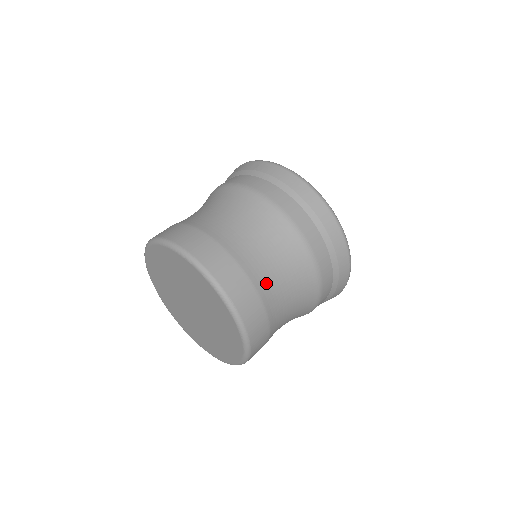
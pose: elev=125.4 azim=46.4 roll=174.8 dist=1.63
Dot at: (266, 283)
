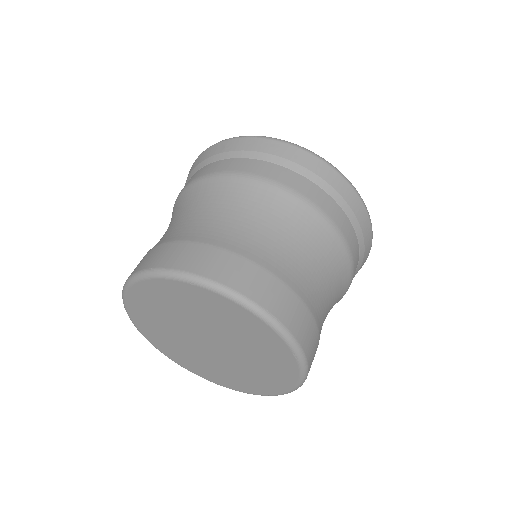
Dot at: (298, 277)
